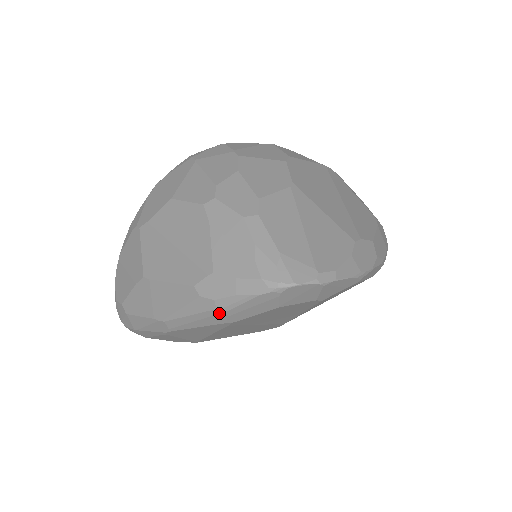
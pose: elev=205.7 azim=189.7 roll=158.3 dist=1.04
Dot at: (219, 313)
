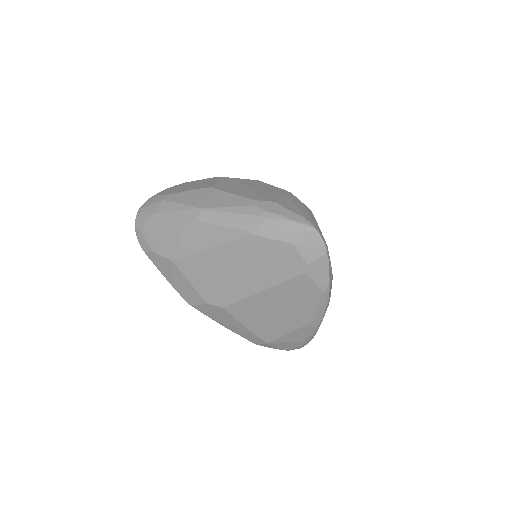
Dot at: (257, 220)
